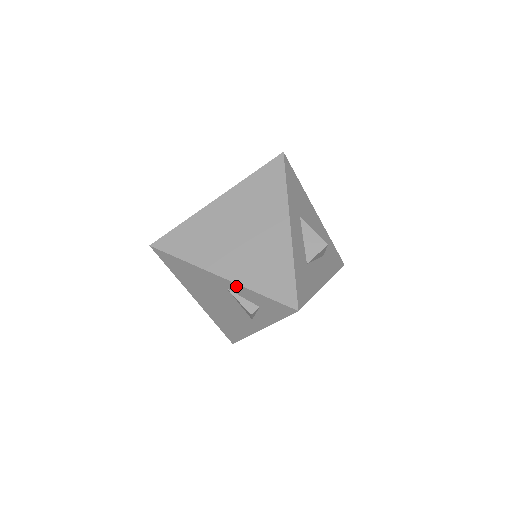
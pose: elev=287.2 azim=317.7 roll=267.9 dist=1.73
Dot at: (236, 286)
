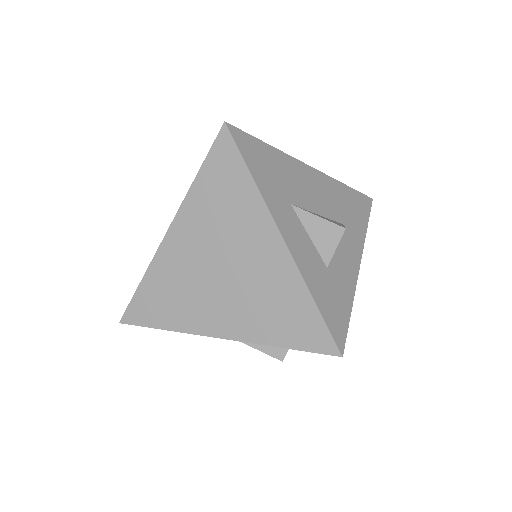
Dot at: (248, 342)
